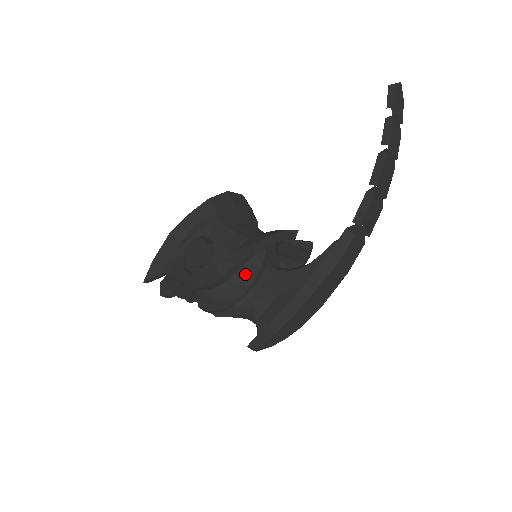
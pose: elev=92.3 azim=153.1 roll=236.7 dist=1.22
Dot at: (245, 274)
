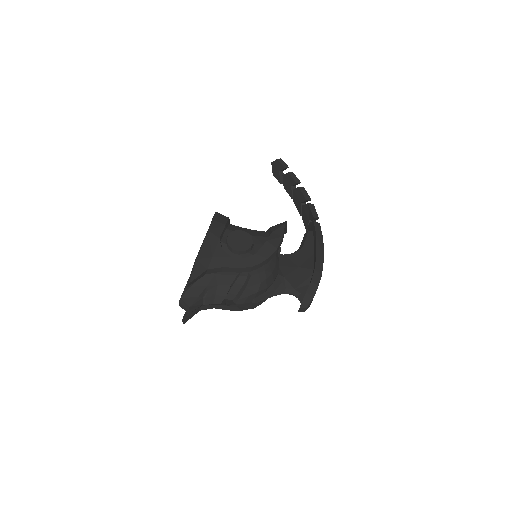
Dot at: (276, 254)
